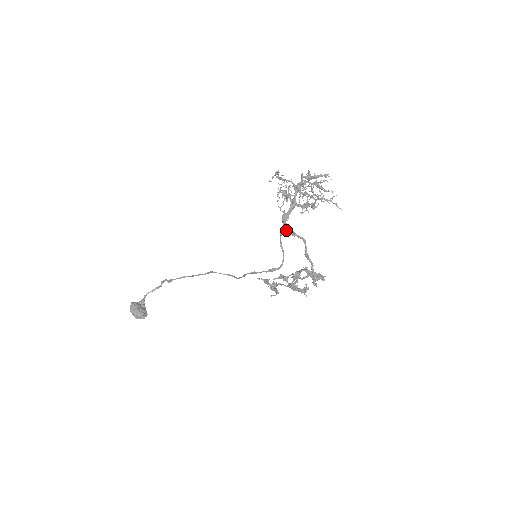
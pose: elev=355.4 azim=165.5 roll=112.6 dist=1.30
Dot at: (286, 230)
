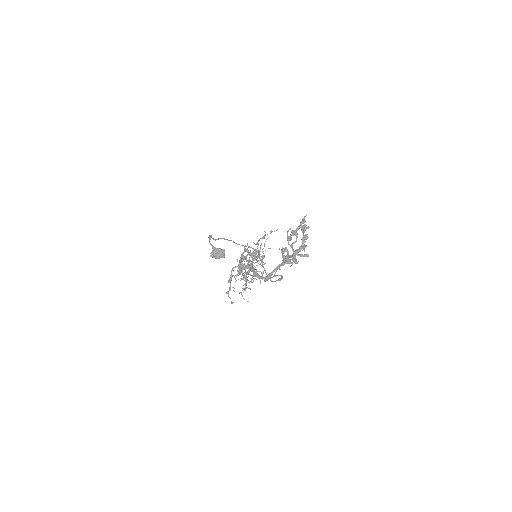
Dot at: (265, 280)
